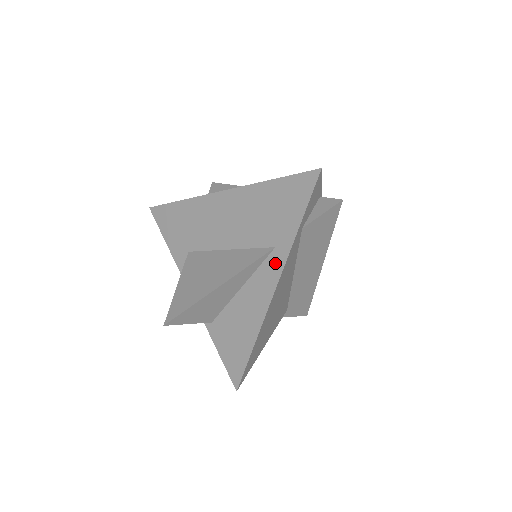
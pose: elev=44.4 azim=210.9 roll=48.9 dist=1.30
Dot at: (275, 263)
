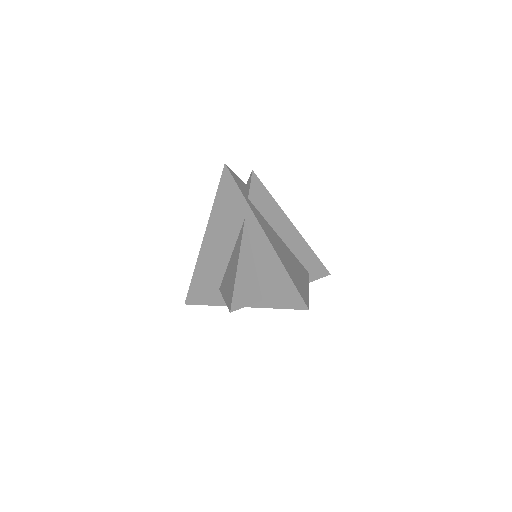
Dot at: (252, 224)
